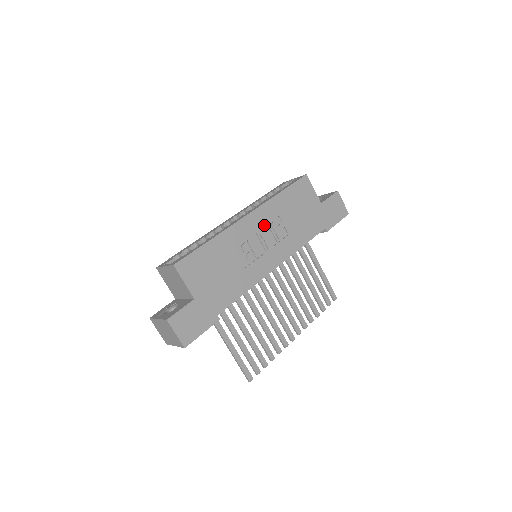
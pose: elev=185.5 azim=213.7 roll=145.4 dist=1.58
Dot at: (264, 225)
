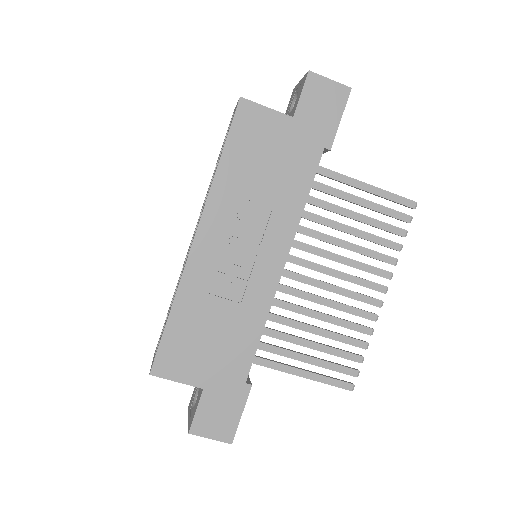
Dot at: (228, 229)
